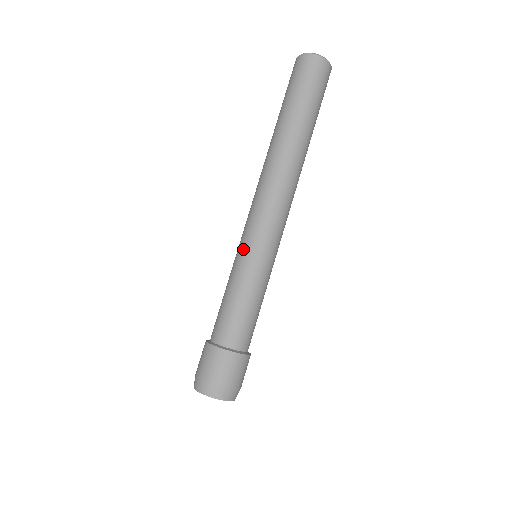
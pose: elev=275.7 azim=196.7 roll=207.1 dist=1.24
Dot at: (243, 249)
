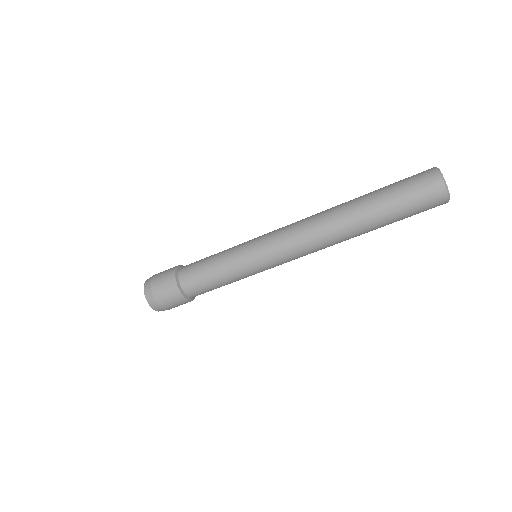
Dot at: (249, 244)
